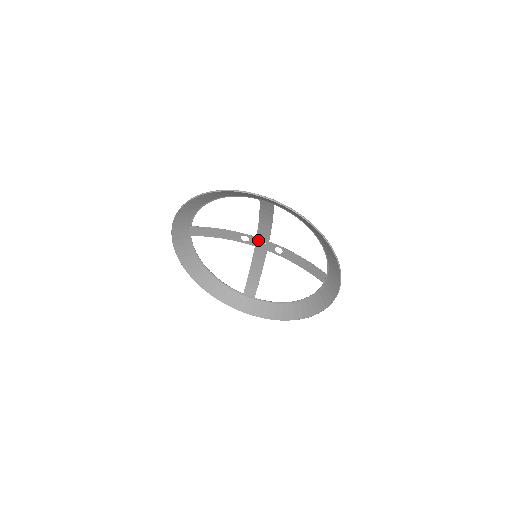
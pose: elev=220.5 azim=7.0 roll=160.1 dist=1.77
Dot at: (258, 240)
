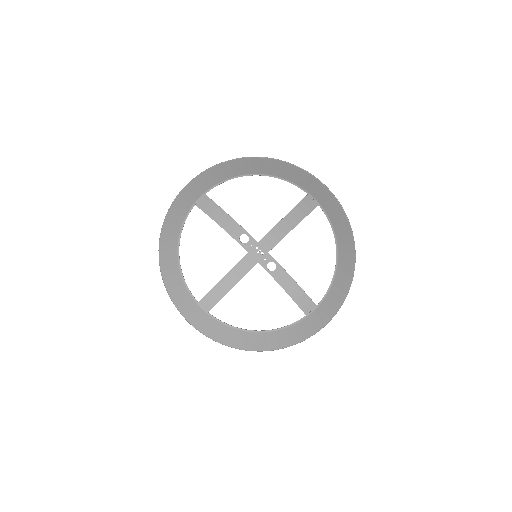
Dot at: (257, 246)
